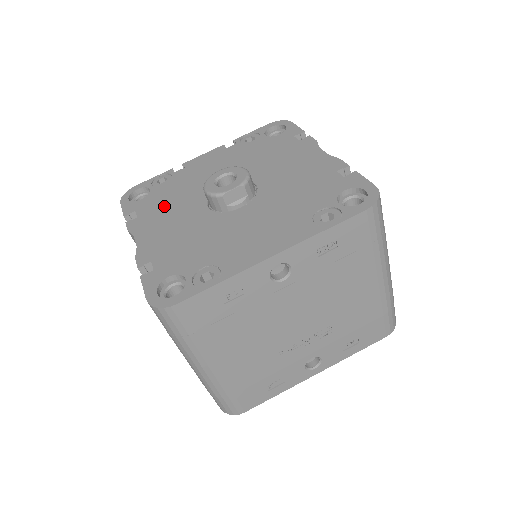
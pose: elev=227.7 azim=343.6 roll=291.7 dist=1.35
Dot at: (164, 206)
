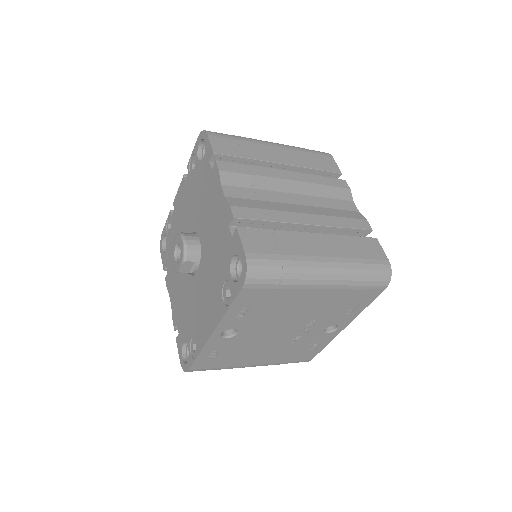
Dot at: occluded
